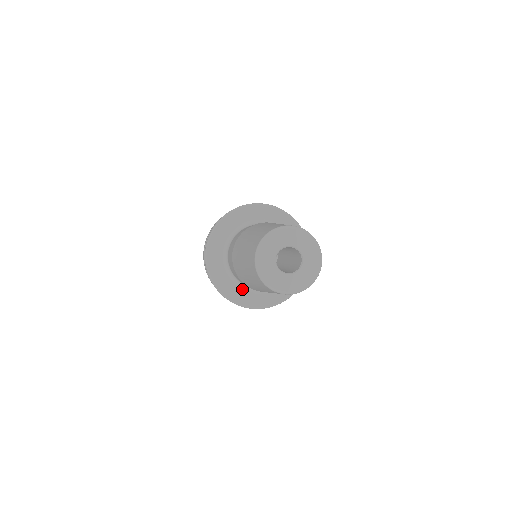
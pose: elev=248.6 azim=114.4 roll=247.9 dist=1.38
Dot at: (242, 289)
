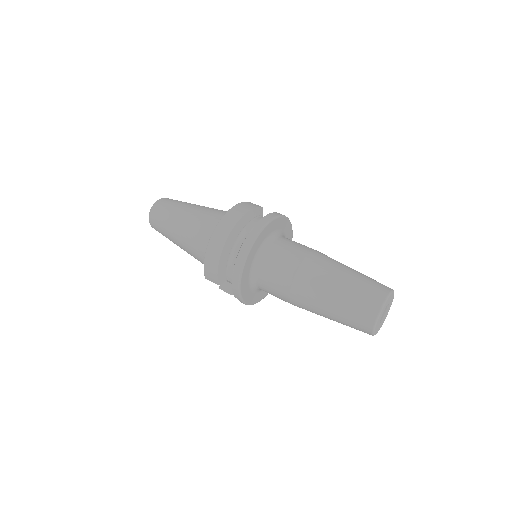
Dot at: (252, 290)
